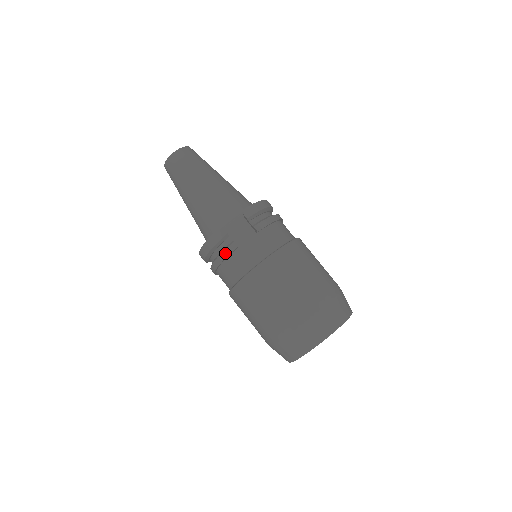
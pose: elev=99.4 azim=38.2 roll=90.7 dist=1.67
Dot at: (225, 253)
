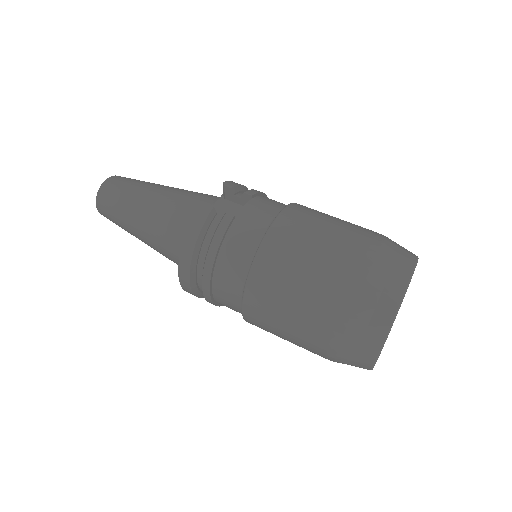
Dot at: (219, 231)
